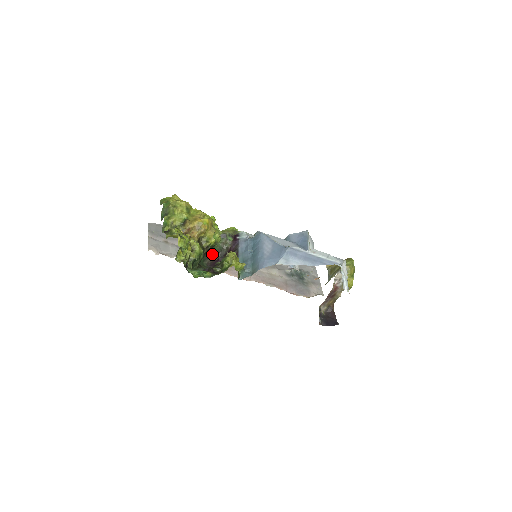
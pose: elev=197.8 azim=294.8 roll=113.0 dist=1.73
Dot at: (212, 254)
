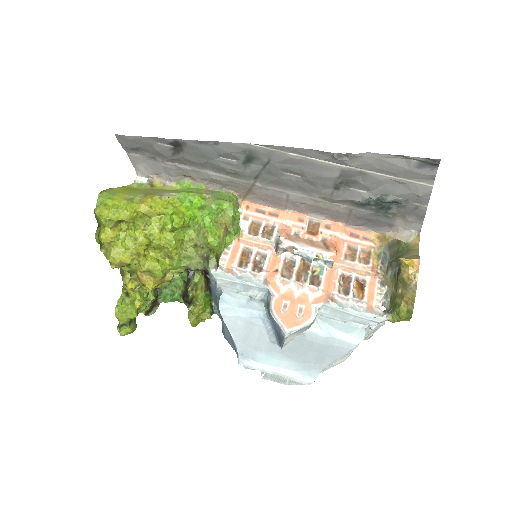
Dot at: occluded
